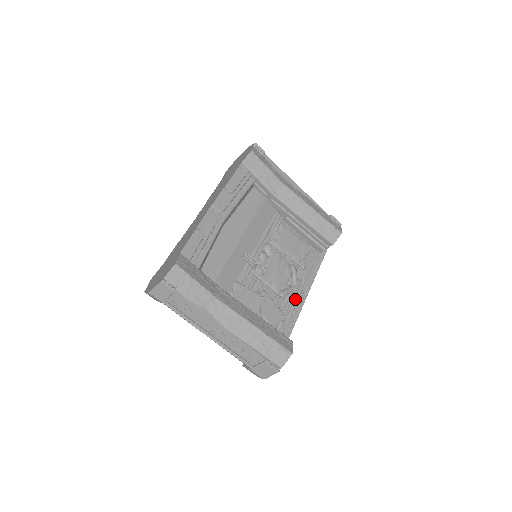
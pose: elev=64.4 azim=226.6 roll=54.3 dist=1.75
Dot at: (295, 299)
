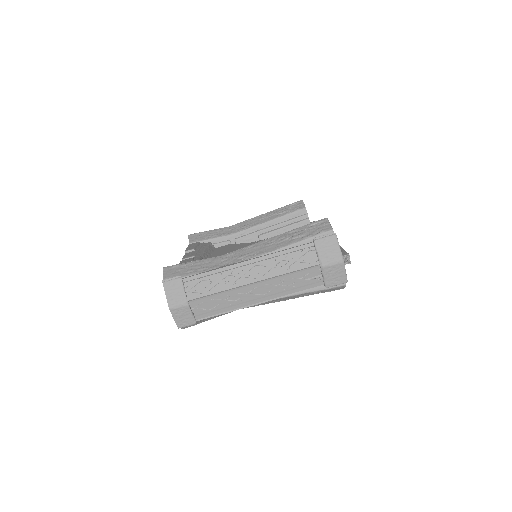
Dot at: occluded
